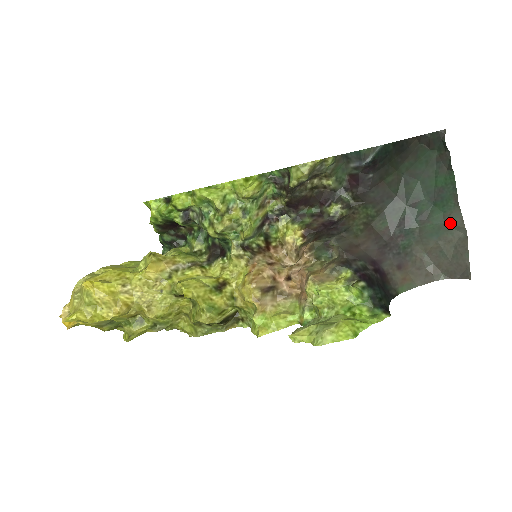
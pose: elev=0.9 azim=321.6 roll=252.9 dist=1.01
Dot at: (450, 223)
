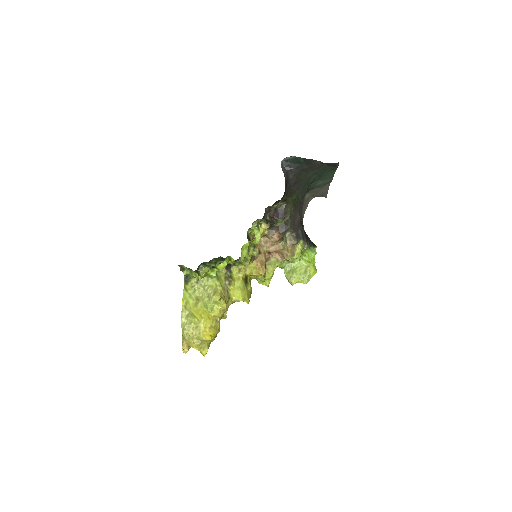
Dot at: occluded
